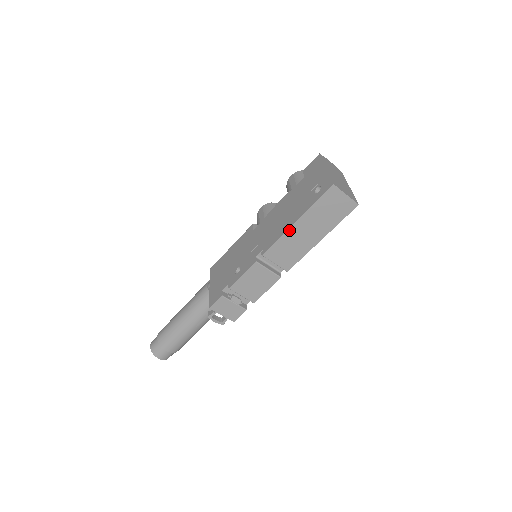
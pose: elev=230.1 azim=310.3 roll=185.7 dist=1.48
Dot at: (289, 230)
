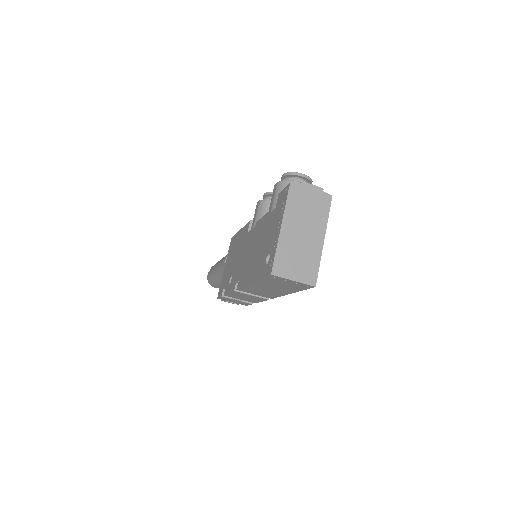
Dot at: (249, 285)
